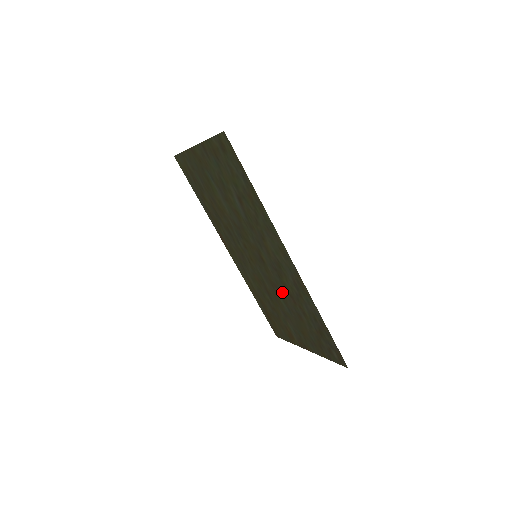
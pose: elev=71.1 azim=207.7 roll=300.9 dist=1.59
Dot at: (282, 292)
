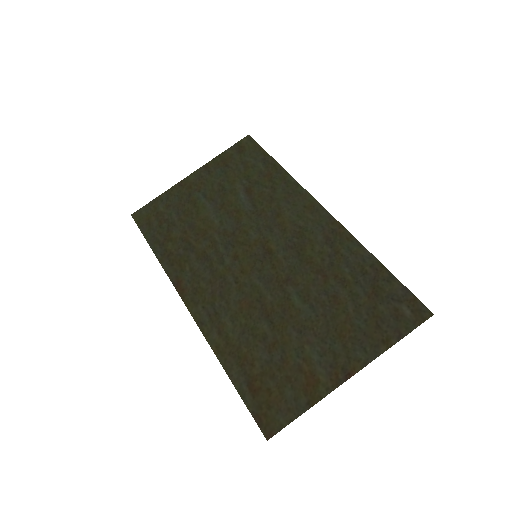
Dot at: (301, 280)
